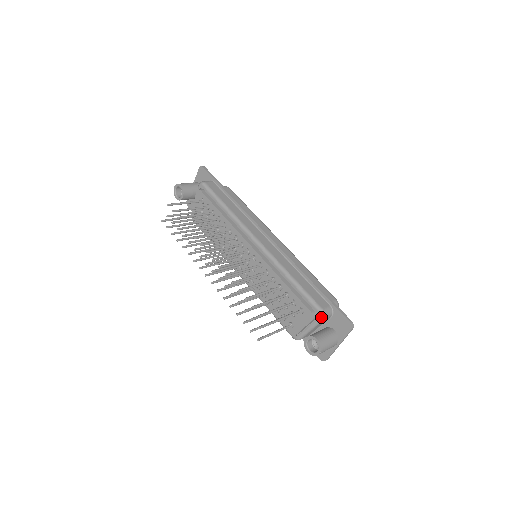
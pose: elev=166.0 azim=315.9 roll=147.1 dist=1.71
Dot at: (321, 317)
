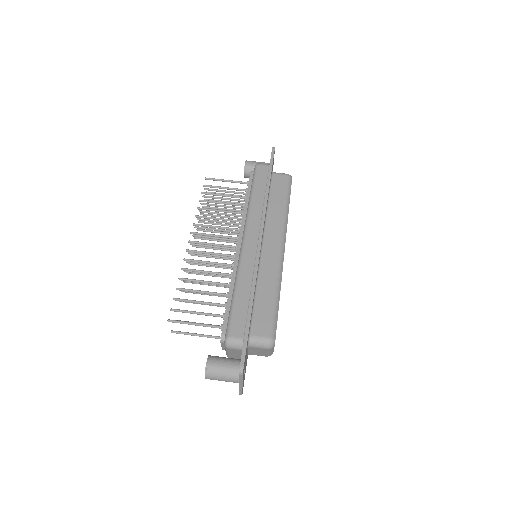
Dot at: (225, 343)
